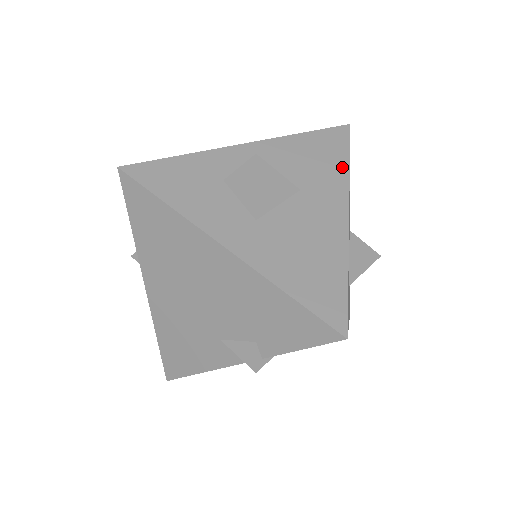
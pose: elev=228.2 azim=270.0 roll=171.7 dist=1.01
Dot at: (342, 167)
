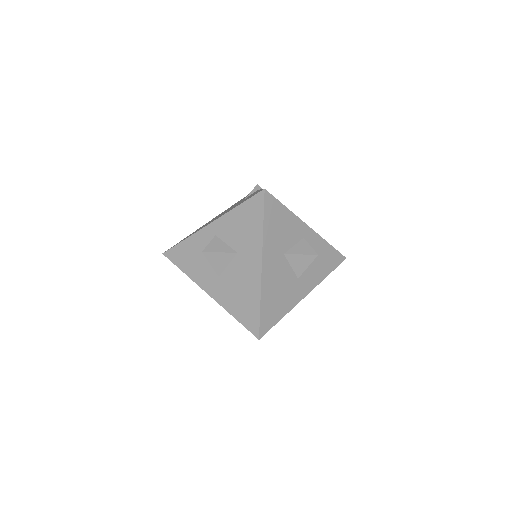
Dot at: (259, 230)
